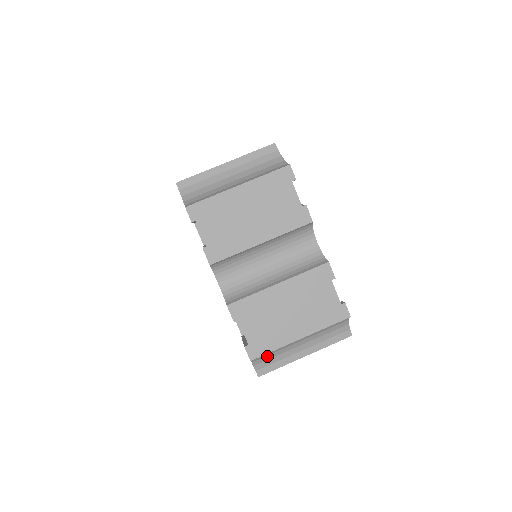
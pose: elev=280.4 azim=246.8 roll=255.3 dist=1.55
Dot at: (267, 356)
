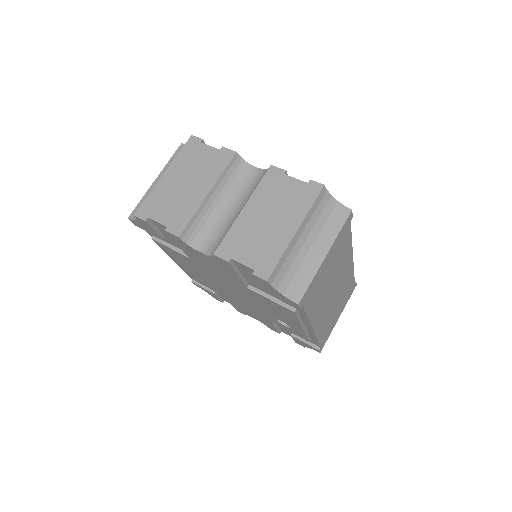
Dot at: (286, 275)
